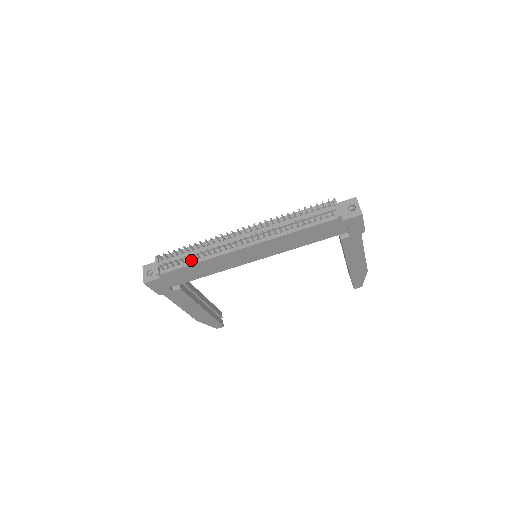
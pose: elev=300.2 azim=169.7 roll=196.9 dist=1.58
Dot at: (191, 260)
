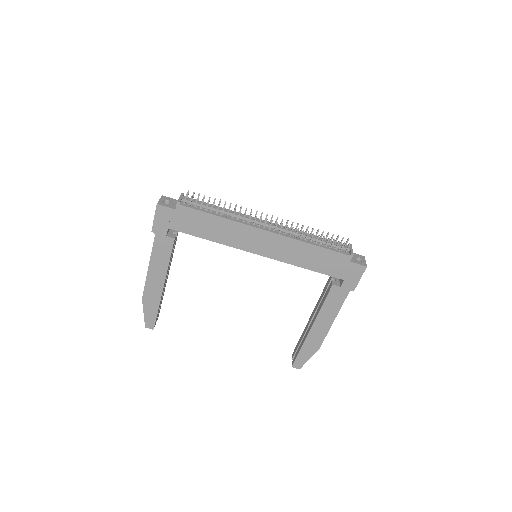
Dot at: (213, 212)
